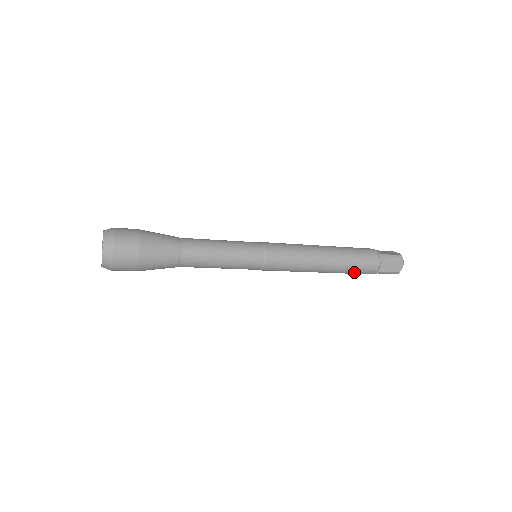
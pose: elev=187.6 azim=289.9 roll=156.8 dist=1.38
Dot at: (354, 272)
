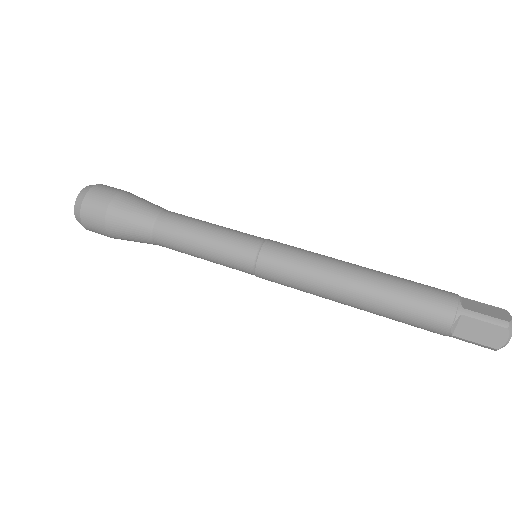
Dot at: (404, 322)
